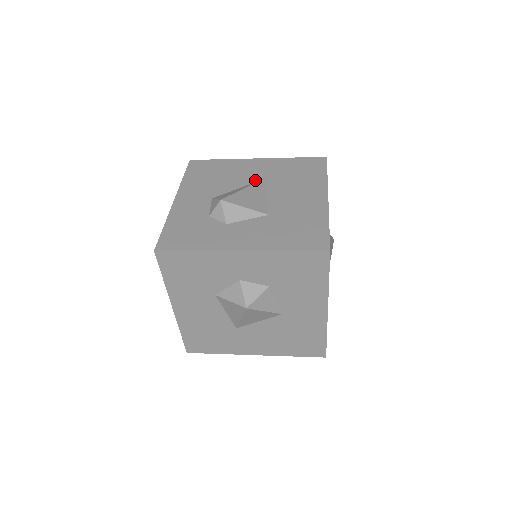
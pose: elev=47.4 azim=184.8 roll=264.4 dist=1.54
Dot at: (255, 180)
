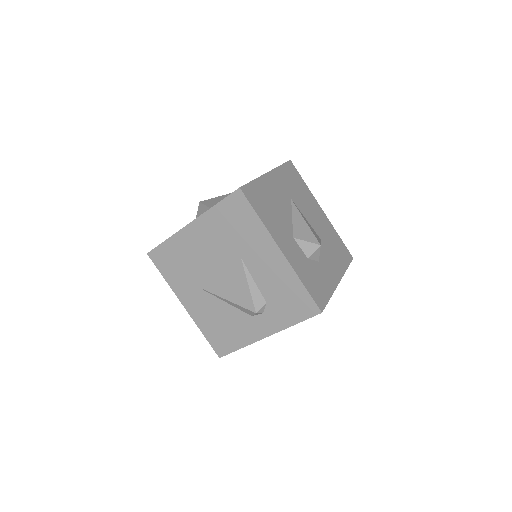
Dot at: (290, 203)
